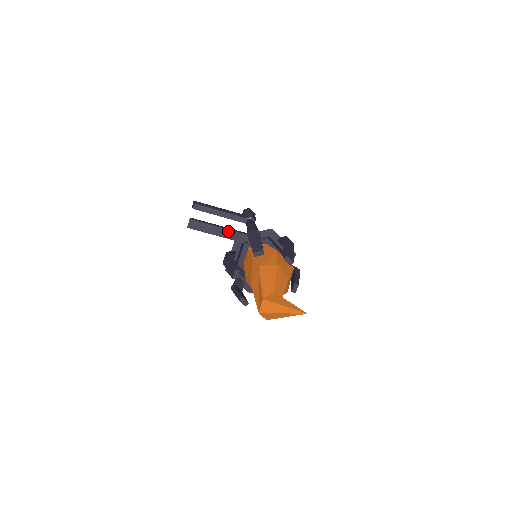
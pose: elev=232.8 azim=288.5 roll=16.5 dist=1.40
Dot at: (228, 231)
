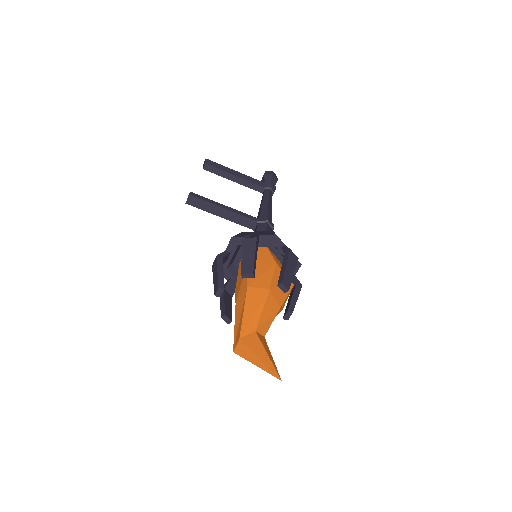
Dot at: (233, 213)
